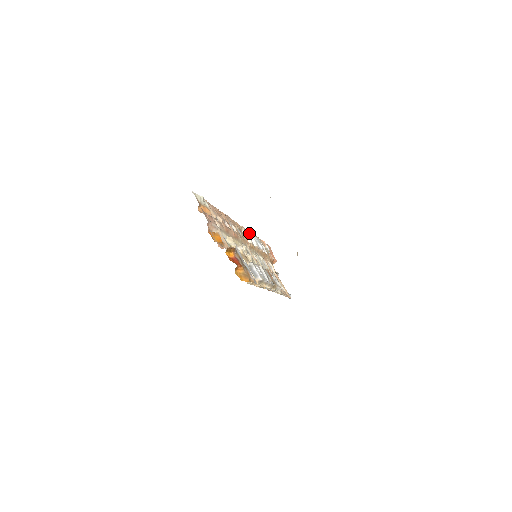
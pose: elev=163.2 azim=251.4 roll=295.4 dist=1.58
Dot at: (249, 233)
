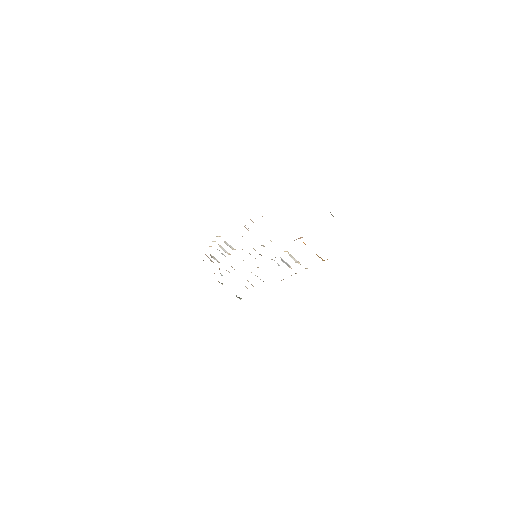
Dot at: (218, 244)
